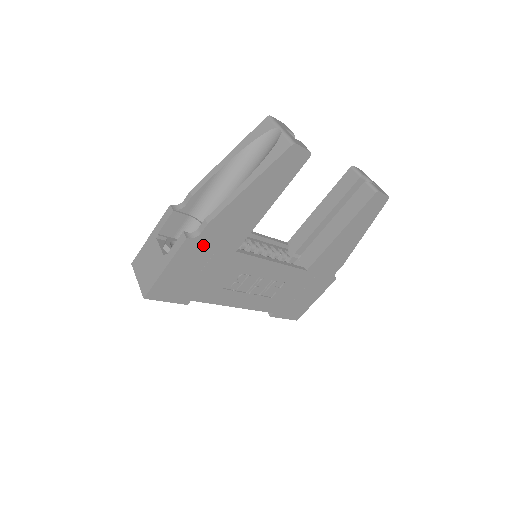
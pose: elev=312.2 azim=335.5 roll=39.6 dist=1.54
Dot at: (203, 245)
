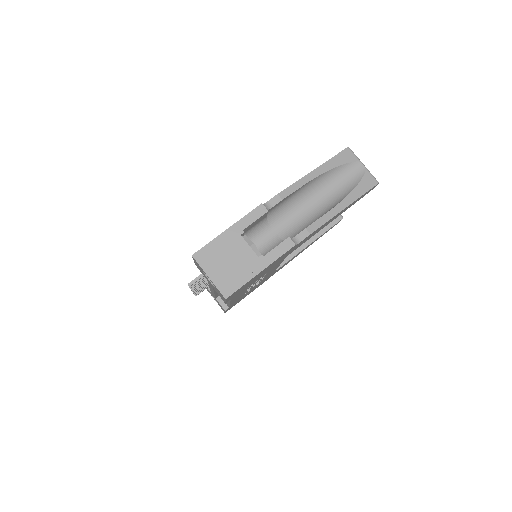
Dot at: (289, 251)
